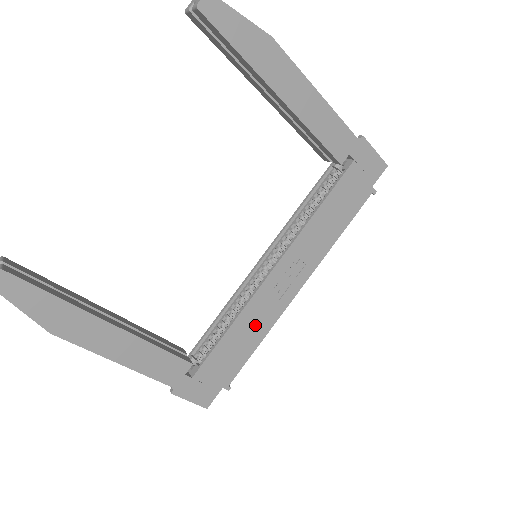
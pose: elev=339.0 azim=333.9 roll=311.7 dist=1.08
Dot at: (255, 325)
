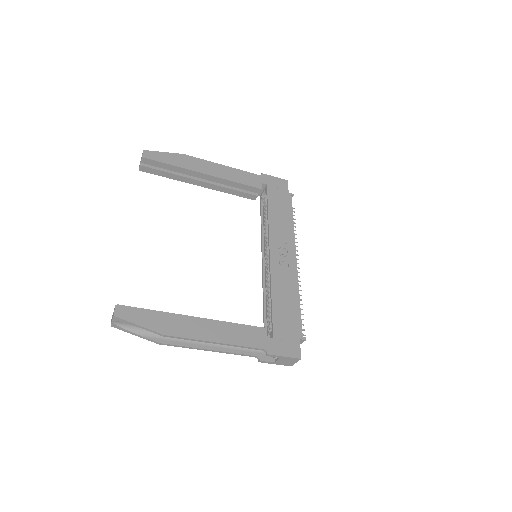
Dot at: (286, 289)
